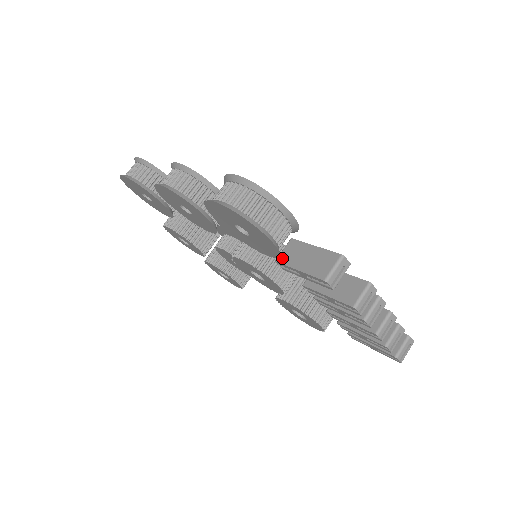
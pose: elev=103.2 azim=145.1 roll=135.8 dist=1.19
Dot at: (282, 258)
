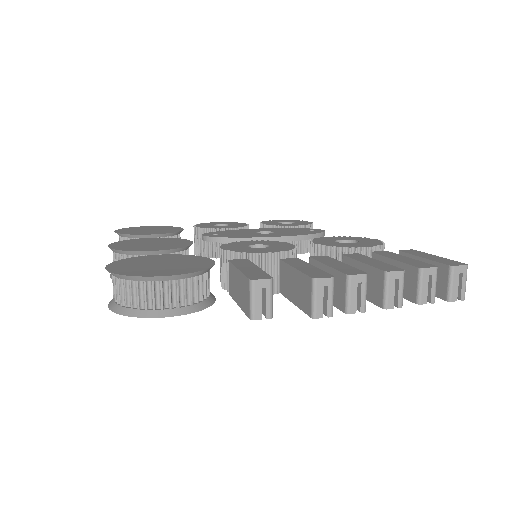
Dot at: (230, 290)
